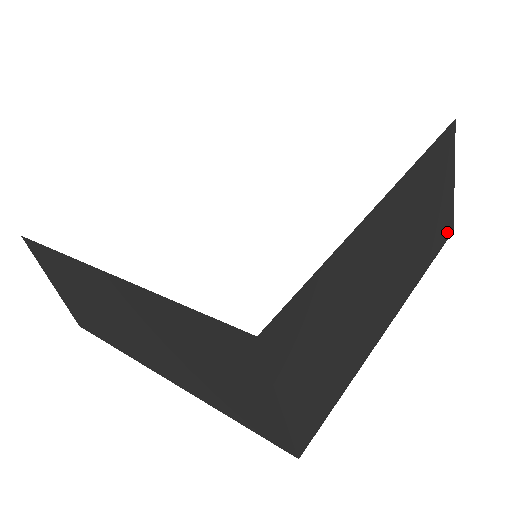
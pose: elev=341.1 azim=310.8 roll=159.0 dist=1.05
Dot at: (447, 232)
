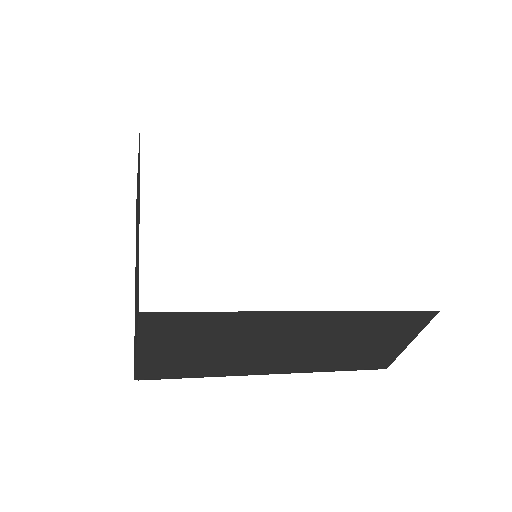
Dot at: (377, 365)
